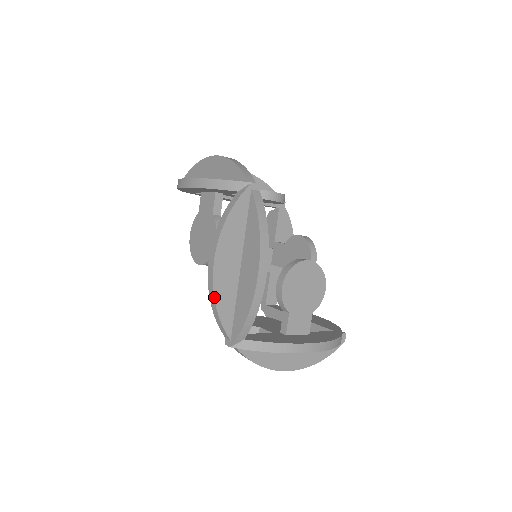
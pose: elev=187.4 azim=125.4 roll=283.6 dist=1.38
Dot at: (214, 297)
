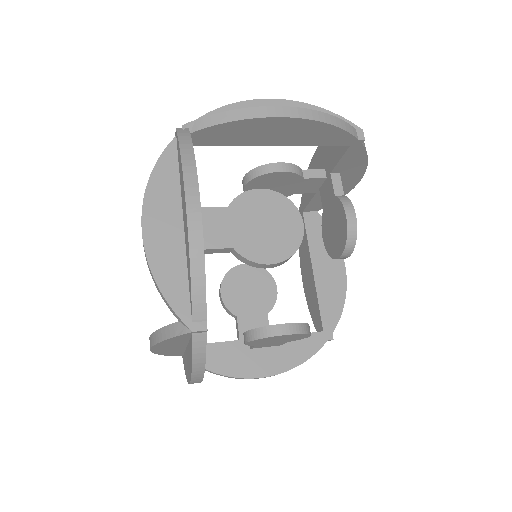
Dot at: occluded
